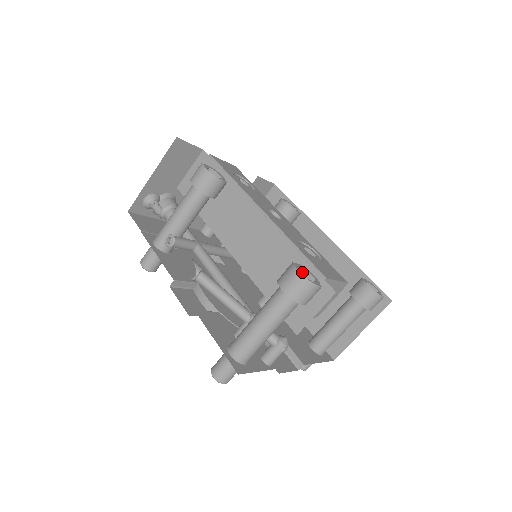
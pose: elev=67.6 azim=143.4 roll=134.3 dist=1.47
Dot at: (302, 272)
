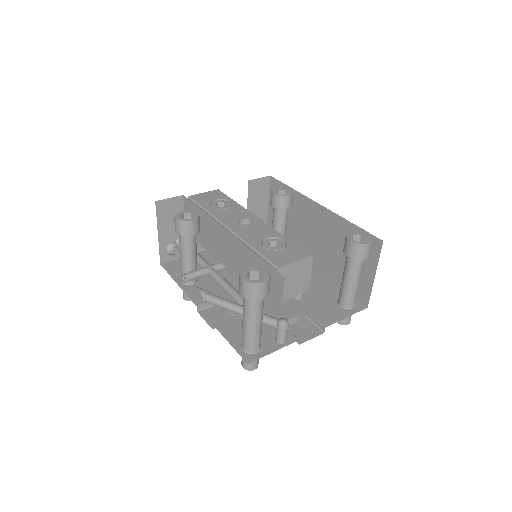
Dot at: (255, 273)
